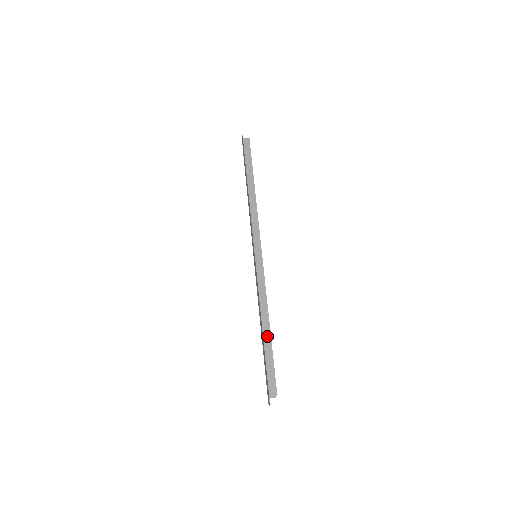
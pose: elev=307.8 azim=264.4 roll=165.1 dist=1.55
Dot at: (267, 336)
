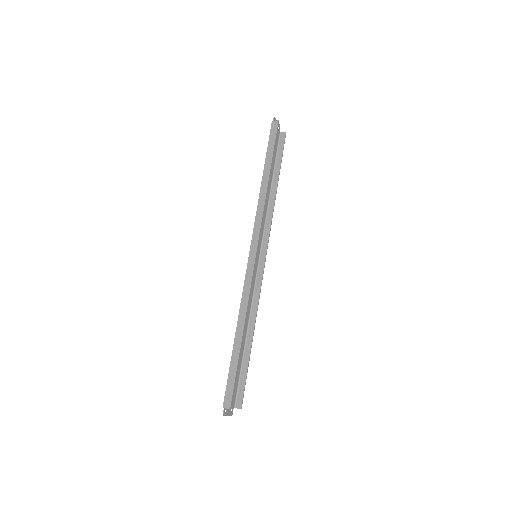
Dot at: (237, 345)
